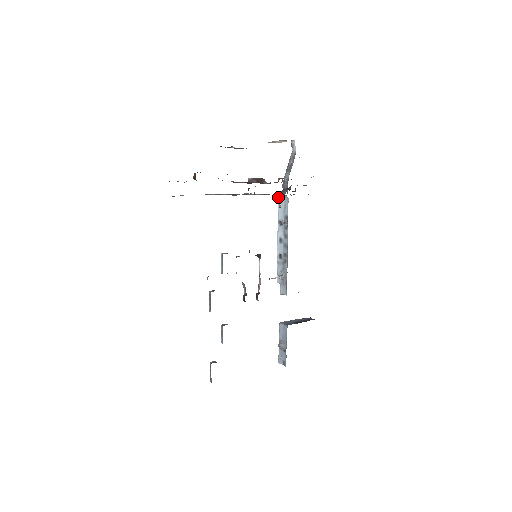
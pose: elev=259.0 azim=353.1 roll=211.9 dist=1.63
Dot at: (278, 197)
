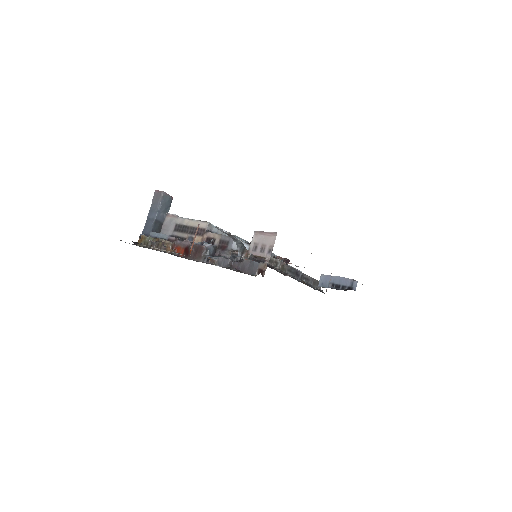
Dot at: (254, 232)
